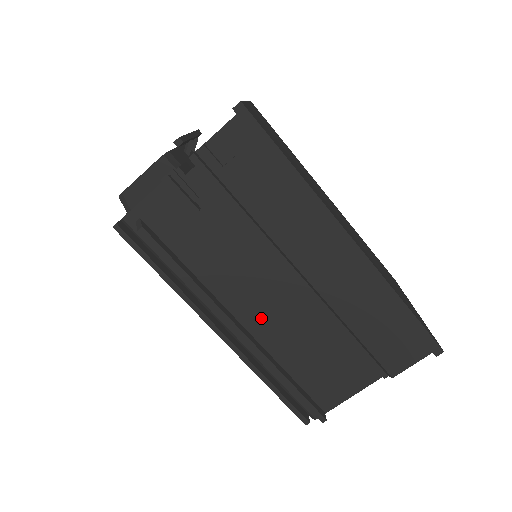
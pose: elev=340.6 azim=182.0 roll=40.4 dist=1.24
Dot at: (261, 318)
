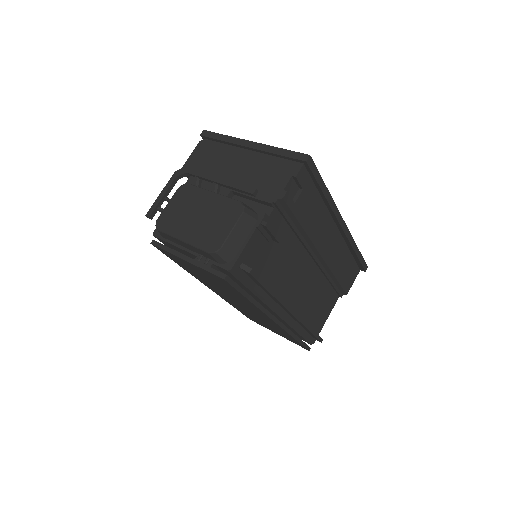
Dot at: (296, 296)
